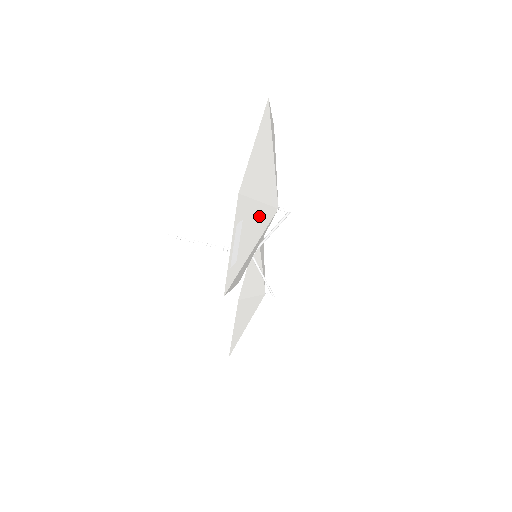
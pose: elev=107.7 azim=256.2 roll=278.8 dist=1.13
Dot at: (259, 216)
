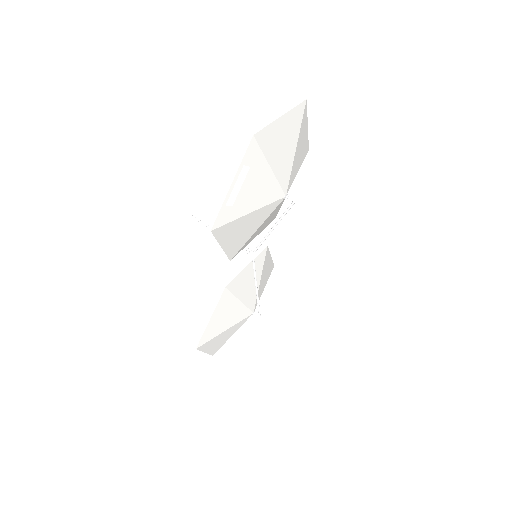
Dot at: (266, 182)
